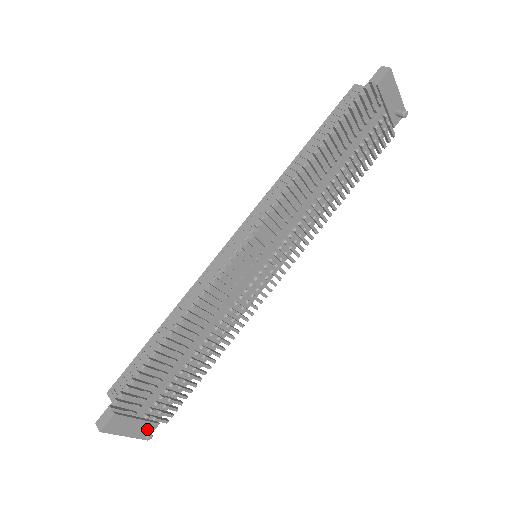
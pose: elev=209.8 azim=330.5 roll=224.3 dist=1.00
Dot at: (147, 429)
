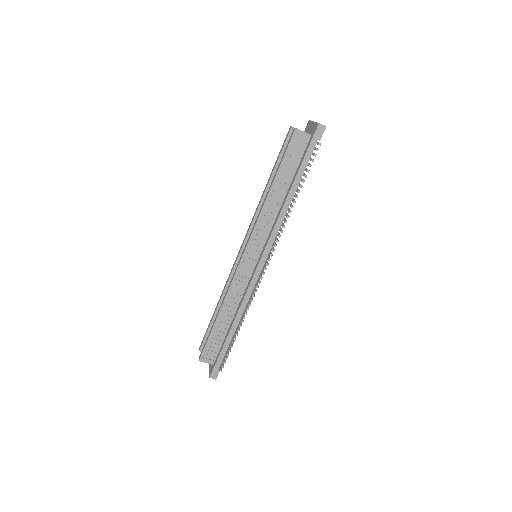
Dot at: occluded
